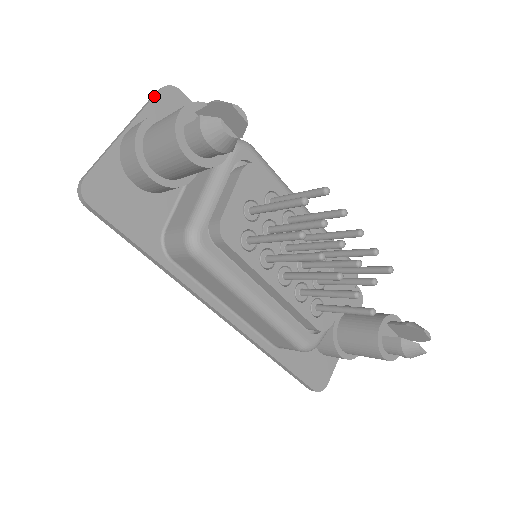
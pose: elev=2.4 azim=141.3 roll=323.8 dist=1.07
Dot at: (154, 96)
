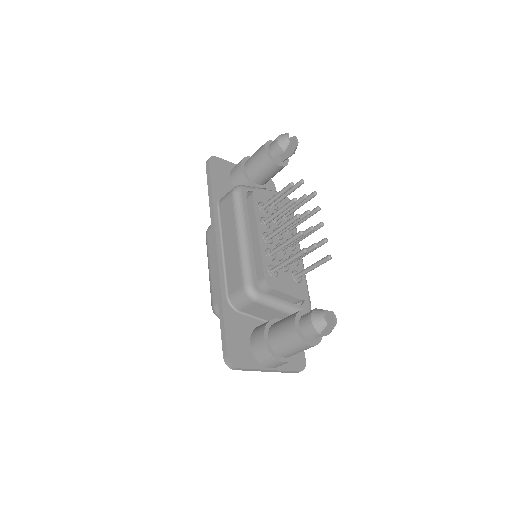
Dot at: occluded
